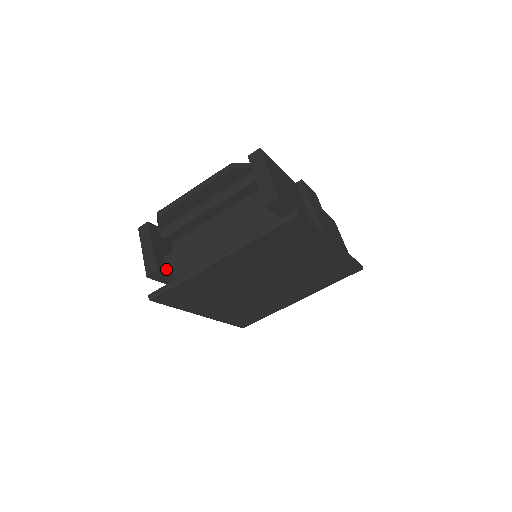
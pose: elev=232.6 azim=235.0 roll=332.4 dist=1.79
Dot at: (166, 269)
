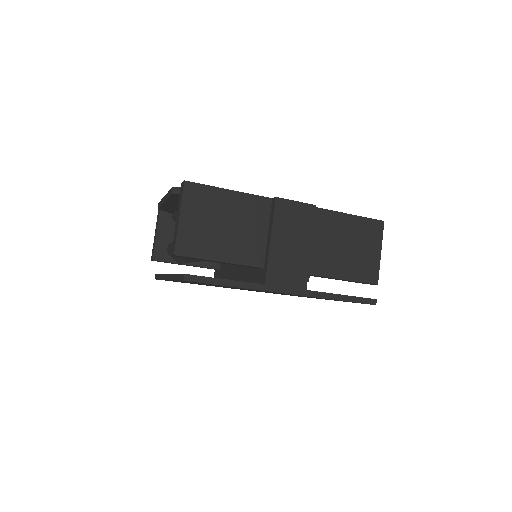
Dot at: (166, 256)
